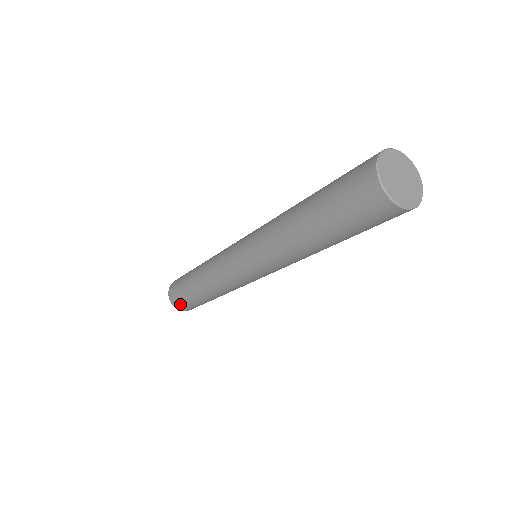
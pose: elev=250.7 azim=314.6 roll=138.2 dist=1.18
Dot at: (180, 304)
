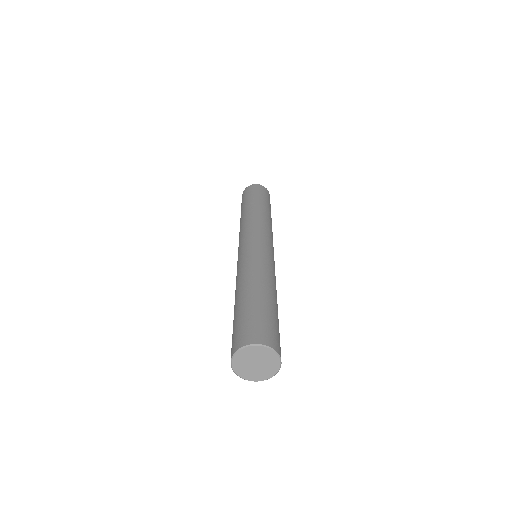
Dot at: occluded
